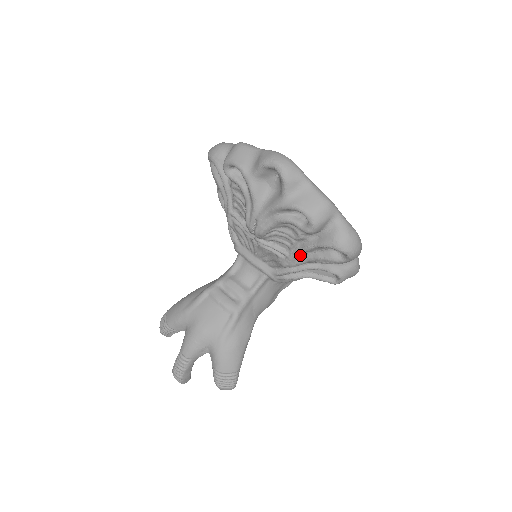
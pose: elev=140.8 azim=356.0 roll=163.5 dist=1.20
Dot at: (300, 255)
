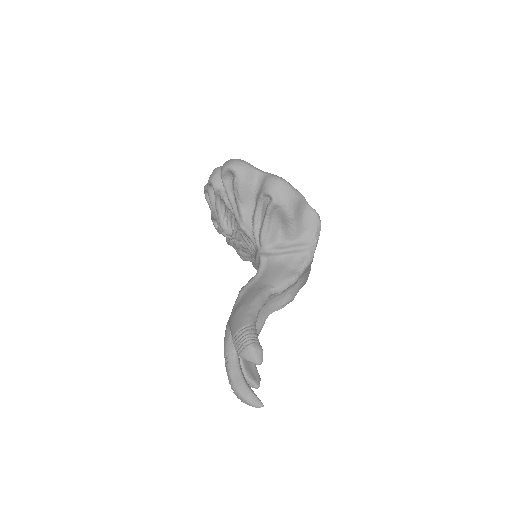
Dot at: (236, 209)
